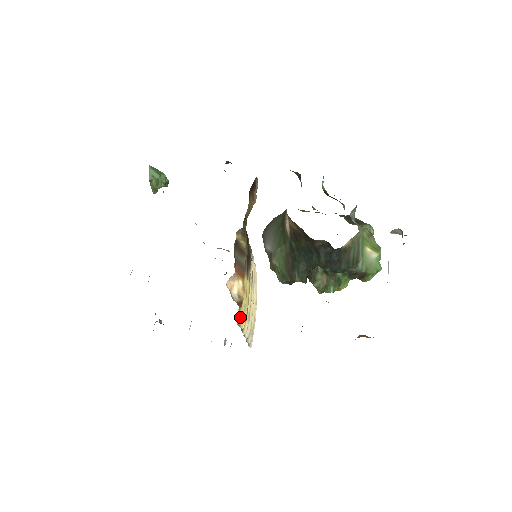
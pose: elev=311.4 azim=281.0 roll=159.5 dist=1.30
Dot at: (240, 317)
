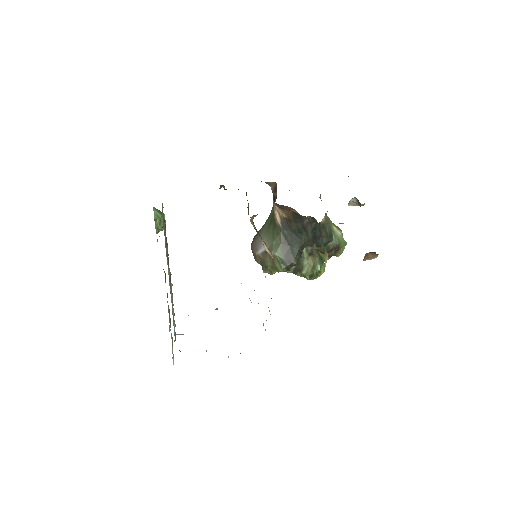
Dot at: occluded
